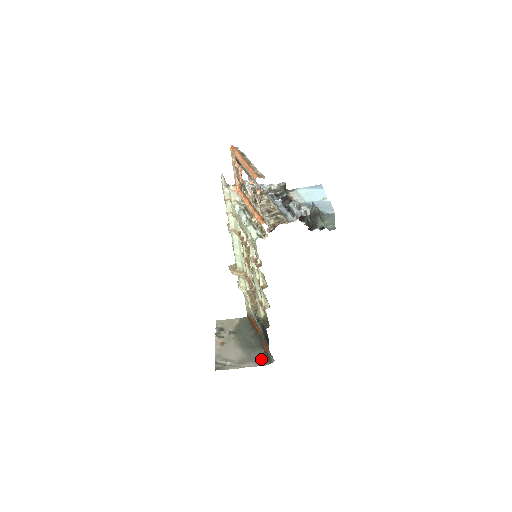
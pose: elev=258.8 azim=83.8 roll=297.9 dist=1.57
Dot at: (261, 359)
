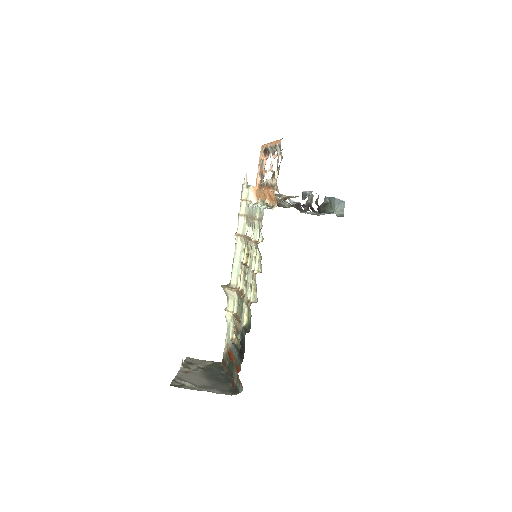
Dot at: (227, 390)
